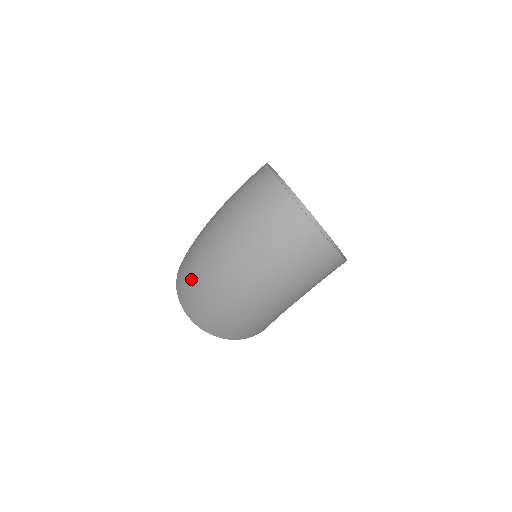
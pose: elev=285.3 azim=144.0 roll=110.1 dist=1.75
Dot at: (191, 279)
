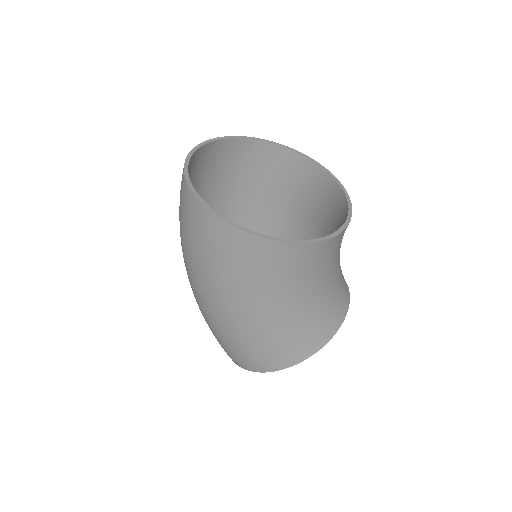
Dot at: occluded
